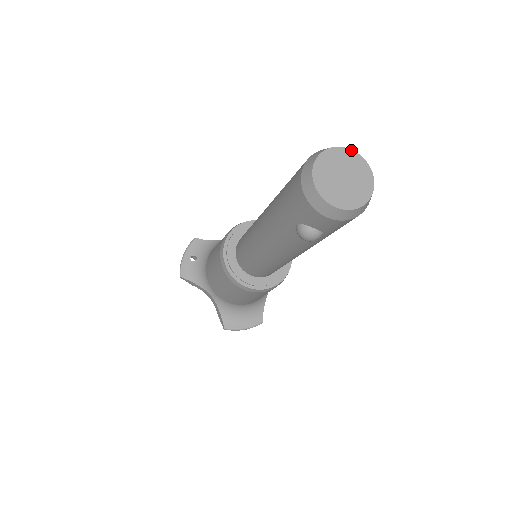
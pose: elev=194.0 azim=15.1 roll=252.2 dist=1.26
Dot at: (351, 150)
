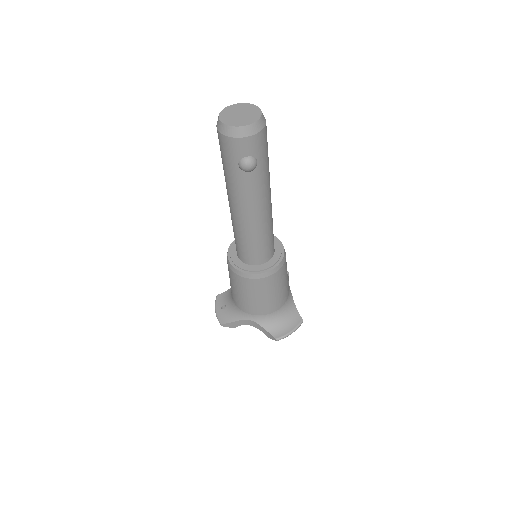
Dot at: (237, 104)
